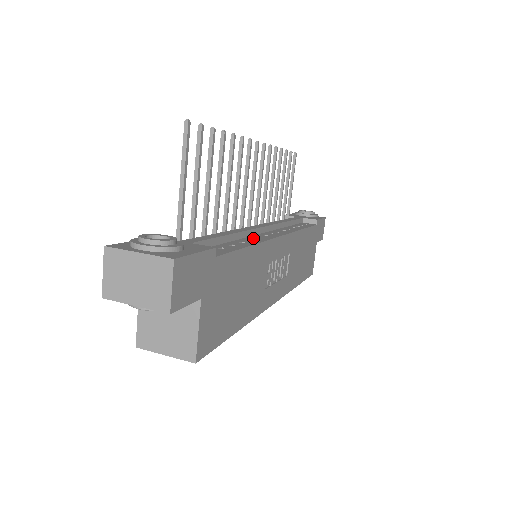
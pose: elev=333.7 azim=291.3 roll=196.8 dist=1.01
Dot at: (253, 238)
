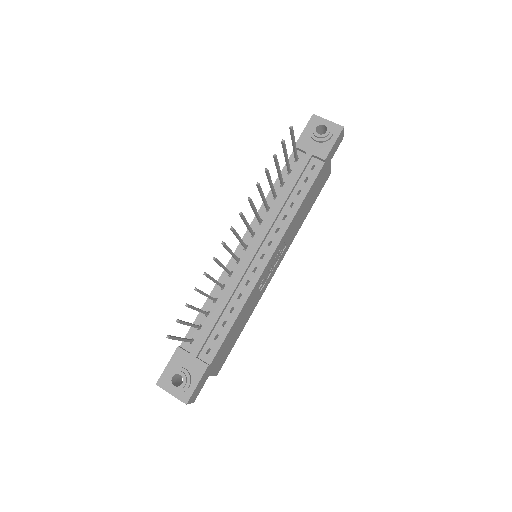
Dot at: (243, 288)
